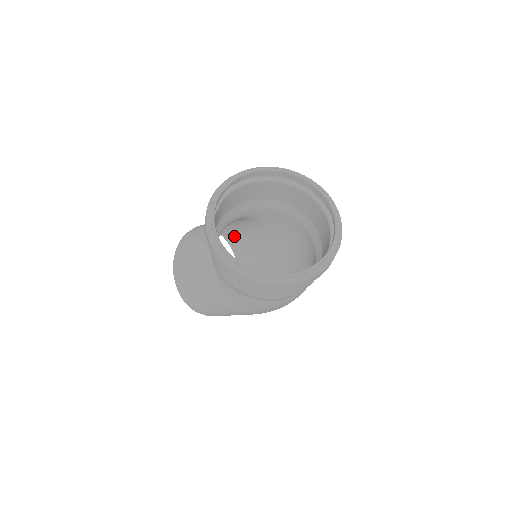
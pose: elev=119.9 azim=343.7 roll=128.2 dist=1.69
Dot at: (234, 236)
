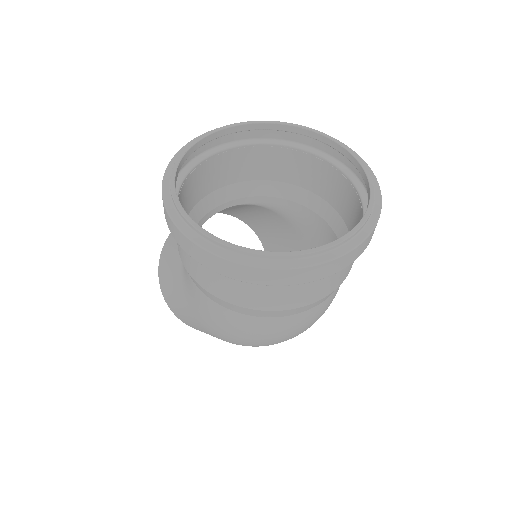
Dot at: (274, 251)
